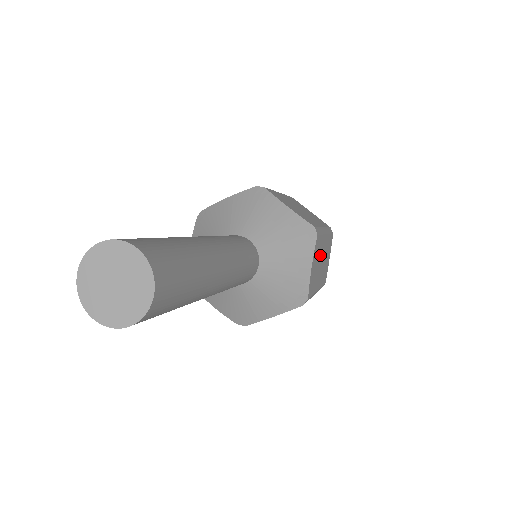
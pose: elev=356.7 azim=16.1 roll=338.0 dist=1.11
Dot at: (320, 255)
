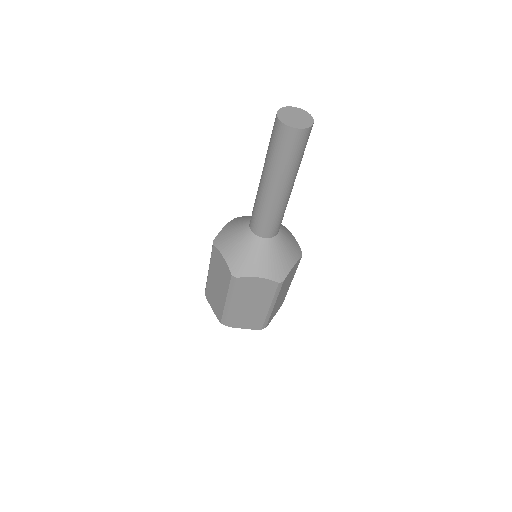
Dot at: (289, 281)
